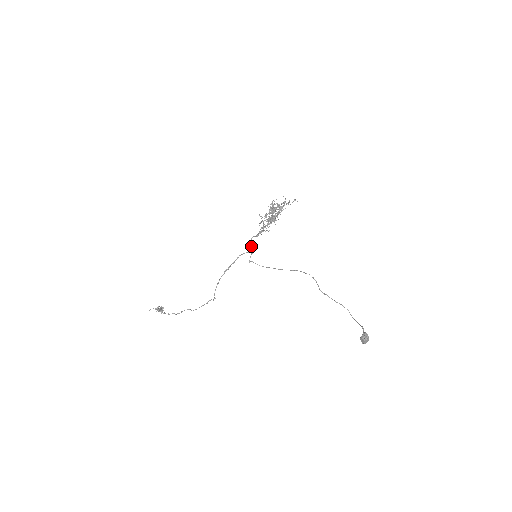
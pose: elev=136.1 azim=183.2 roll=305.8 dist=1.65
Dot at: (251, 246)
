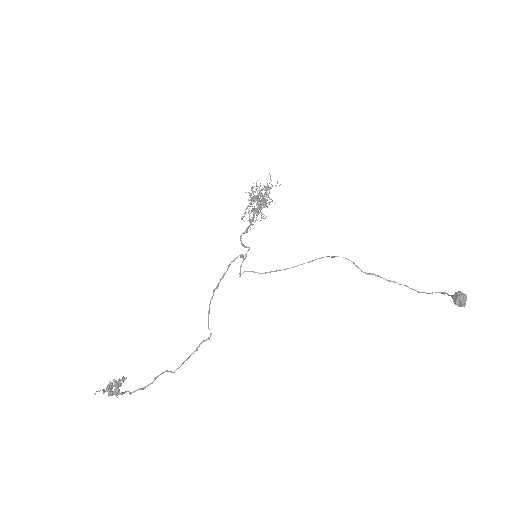
Dot at: (244, 245)
